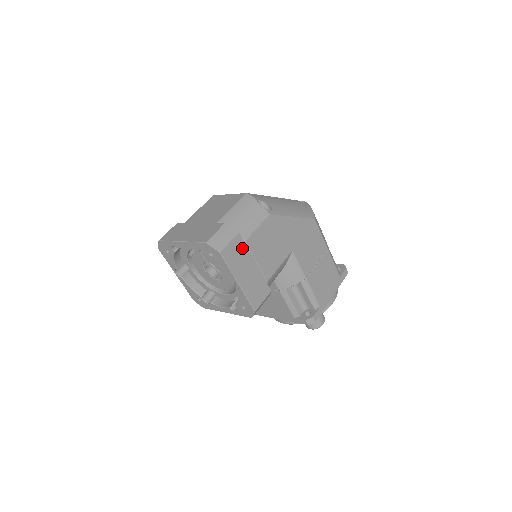
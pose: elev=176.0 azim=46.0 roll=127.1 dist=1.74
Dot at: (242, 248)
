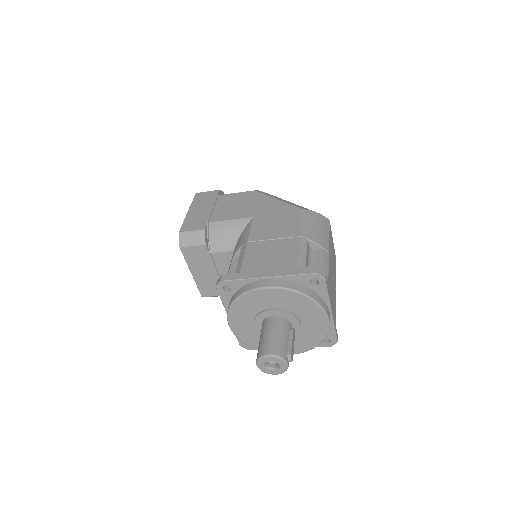
Dot at: (212, 198)
